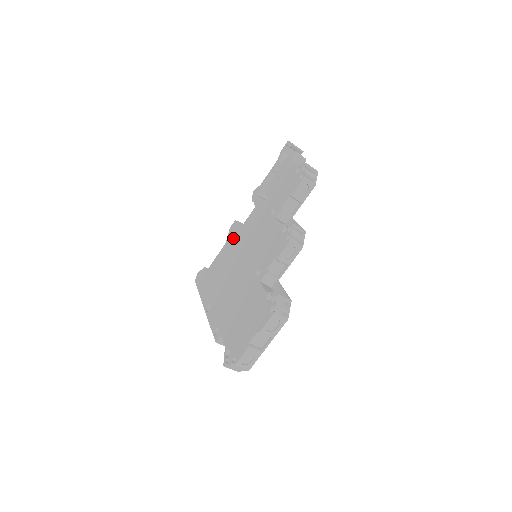
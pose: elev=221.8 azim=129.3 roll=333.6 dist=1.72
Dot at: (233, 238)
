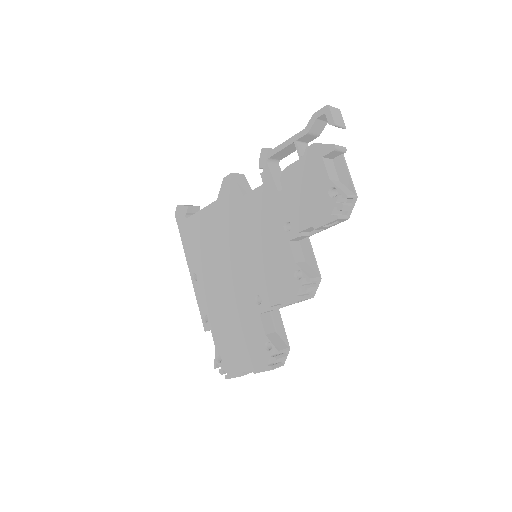
Dot at: (228, 205)
